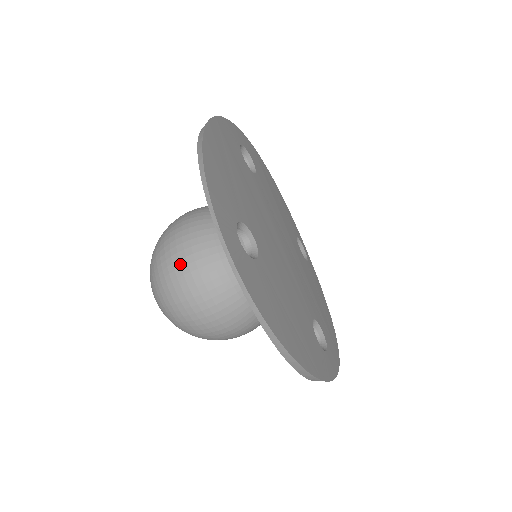
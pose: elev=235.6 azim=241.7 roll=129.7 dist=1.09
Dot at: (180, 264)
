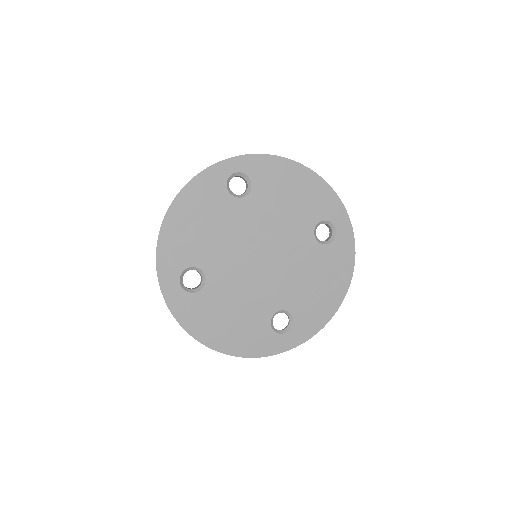
Dot at: occluded
